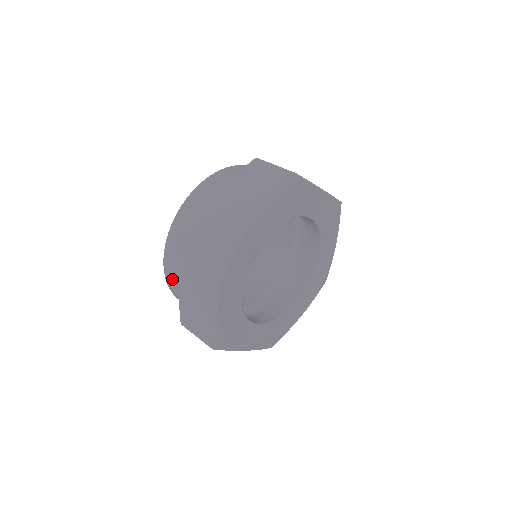
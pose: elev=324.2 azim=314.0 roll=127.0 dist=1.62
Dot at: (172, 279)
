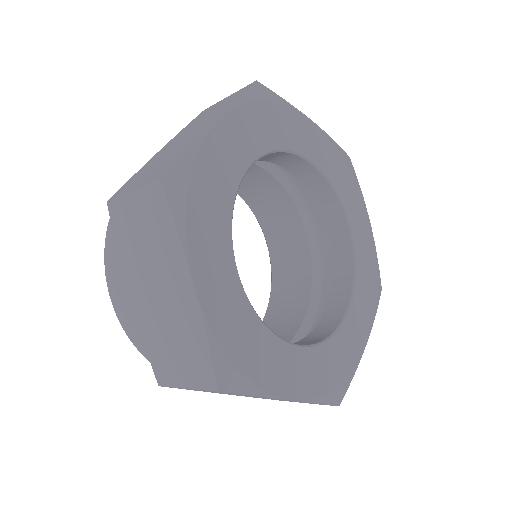
Dot at: occluded
